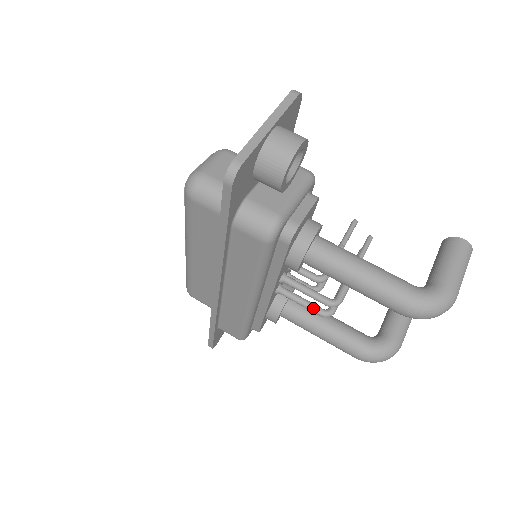
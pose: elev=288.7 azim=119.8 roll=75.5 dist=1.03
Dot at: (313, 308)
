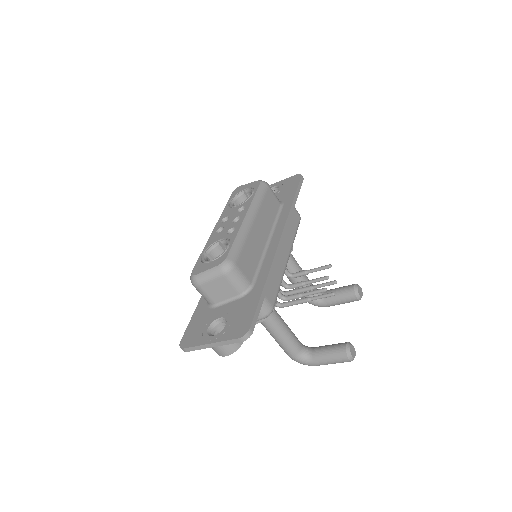
Dot at: occluded
